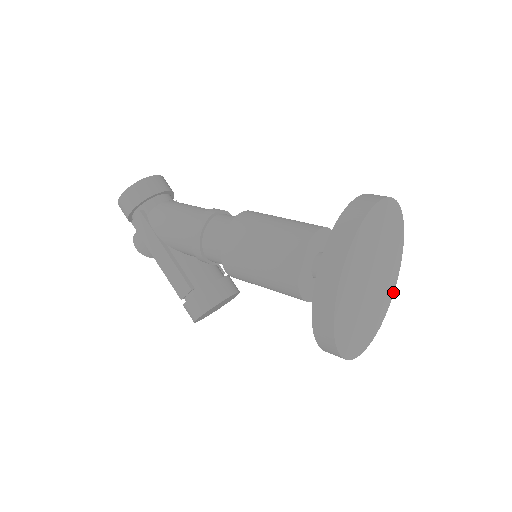
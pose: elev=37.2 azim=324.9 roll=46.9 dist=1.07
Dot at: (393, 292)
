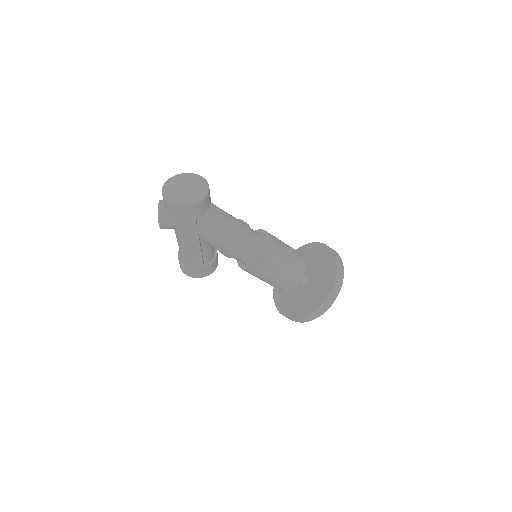
Dot at: occluded
